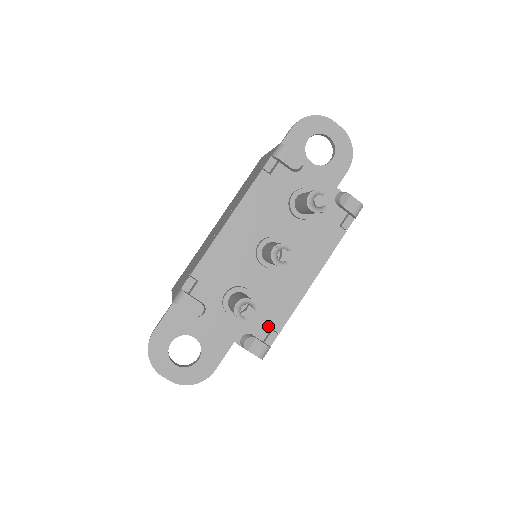
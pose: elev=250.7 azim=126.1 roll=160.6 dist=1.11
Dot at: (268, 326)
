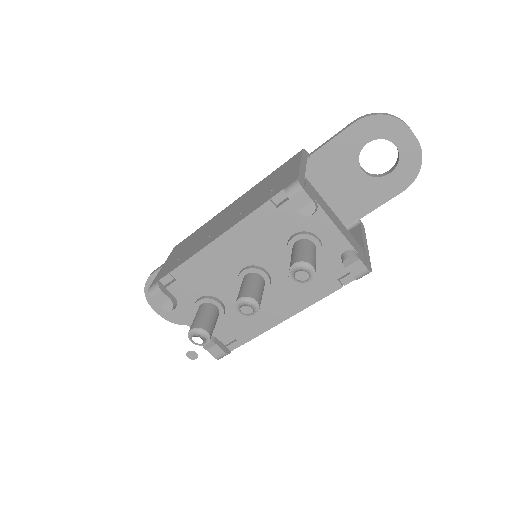
Dot at: (233, 336)
